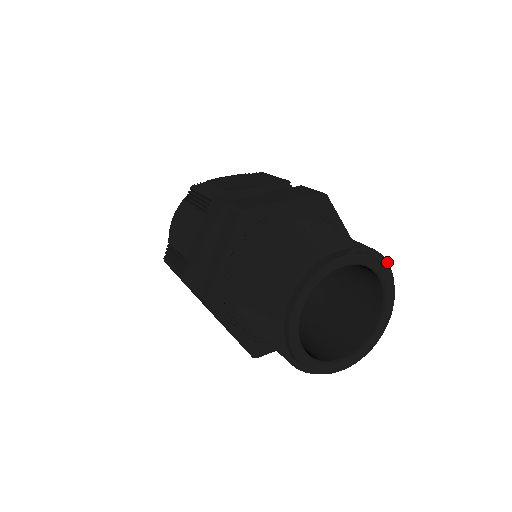
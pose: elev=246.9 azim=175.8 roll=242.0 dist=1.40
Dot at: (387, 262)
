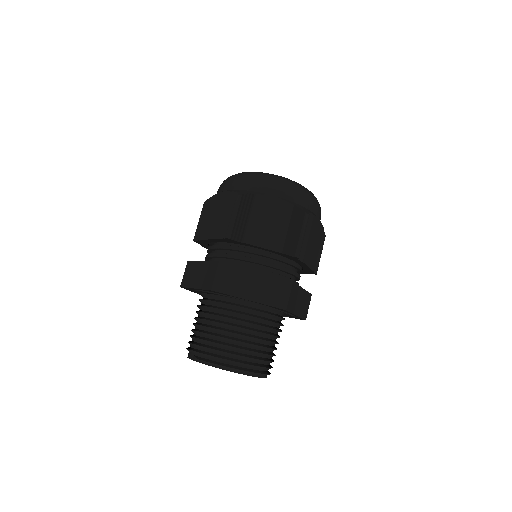
Dot at: (226, 367)
